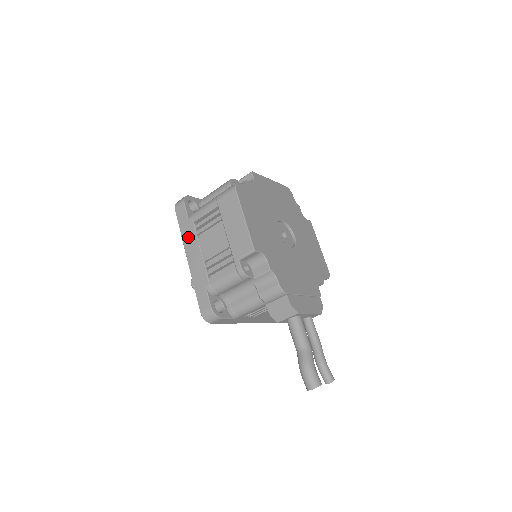
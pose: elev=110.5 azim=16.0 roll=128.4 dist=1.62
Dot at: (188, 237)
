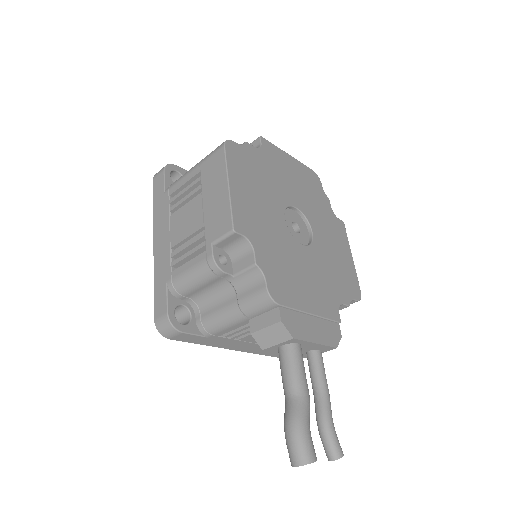
Dot at: (160, 215)
